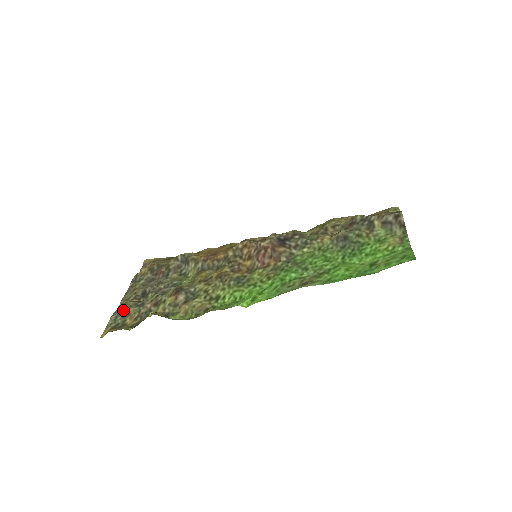
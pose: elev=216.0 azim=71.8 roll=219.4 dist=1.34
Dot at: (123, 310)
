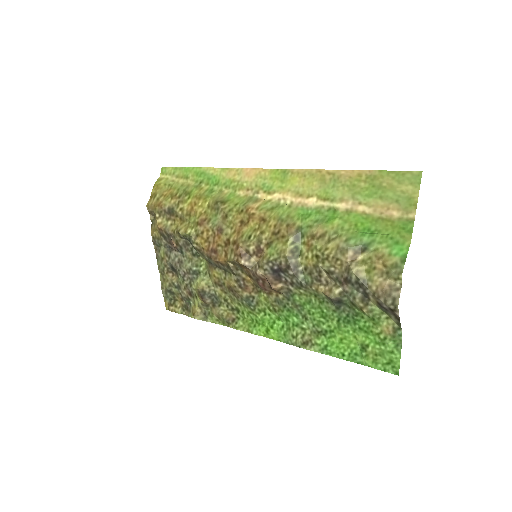
Dot at: (167, 287)
